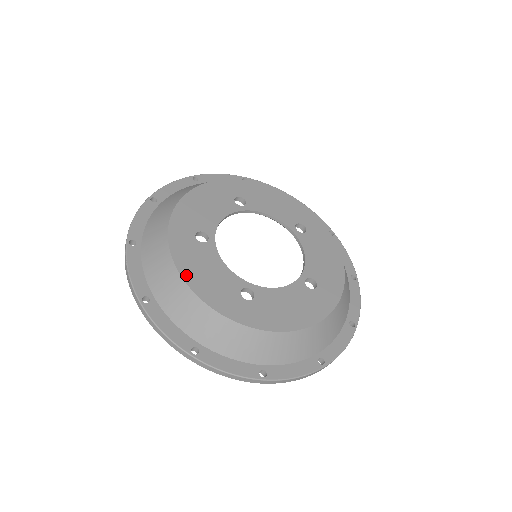
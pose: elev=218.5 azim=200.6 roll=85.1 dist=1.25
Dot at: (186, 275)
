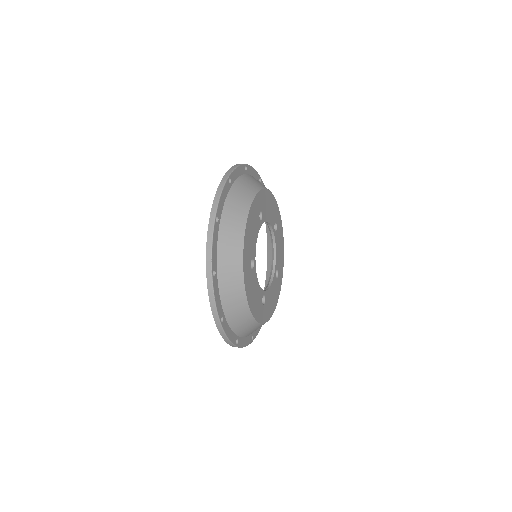
Dot at: (250, 303)
